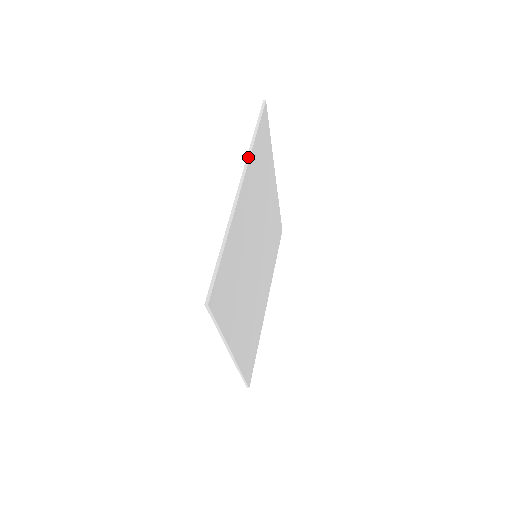
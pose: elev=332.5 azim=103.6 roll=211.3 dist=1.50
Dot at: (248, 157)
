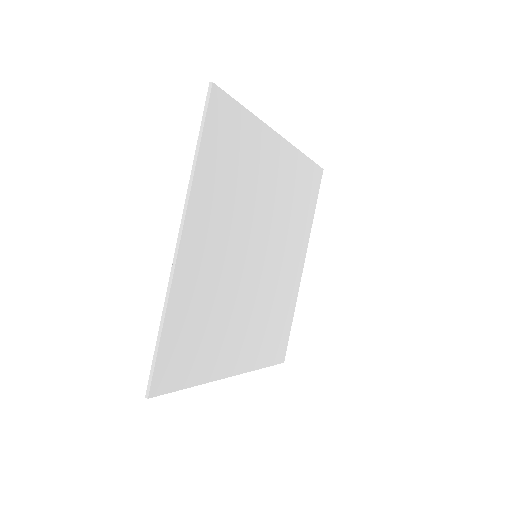
Dot at: (188, 190)
